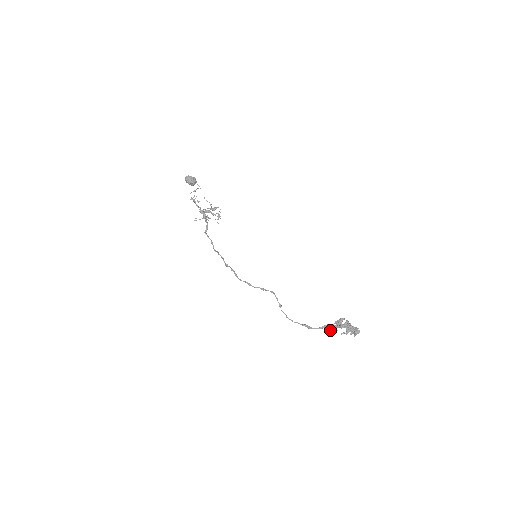
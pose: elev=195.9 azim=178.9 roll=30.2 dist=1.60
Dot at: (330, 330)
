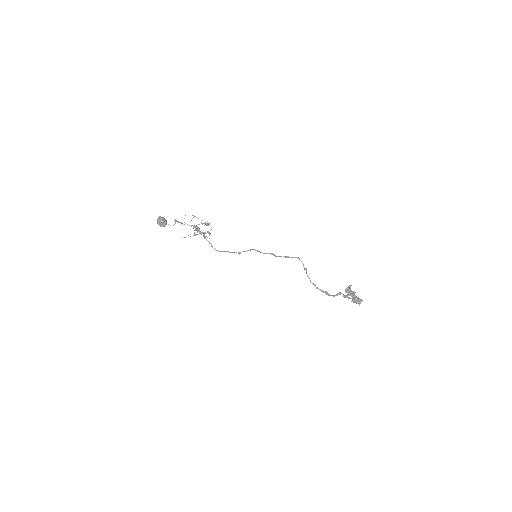
Dot at: (344, 296)
